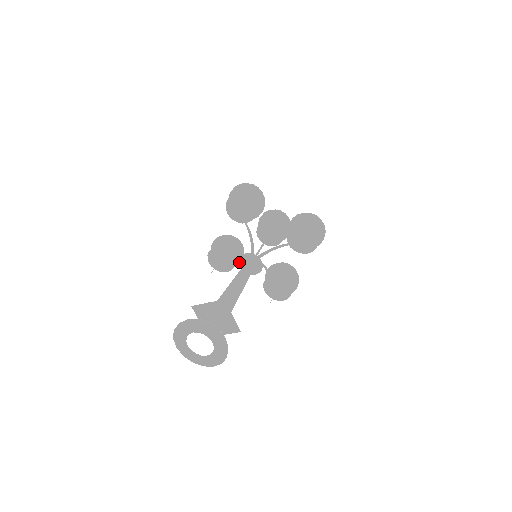
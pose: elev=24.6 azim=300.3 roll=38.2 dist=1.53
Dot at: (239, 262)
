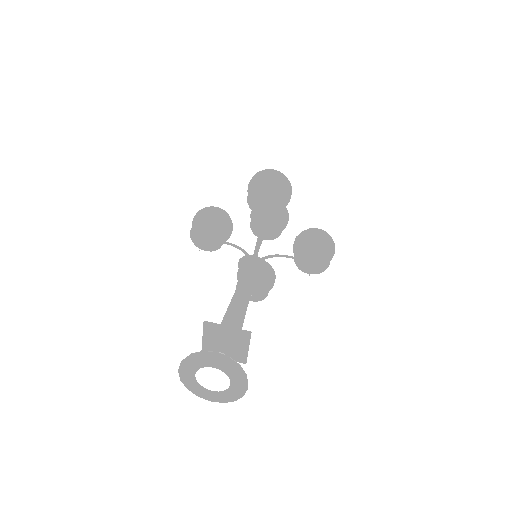
Dot at: occluded
